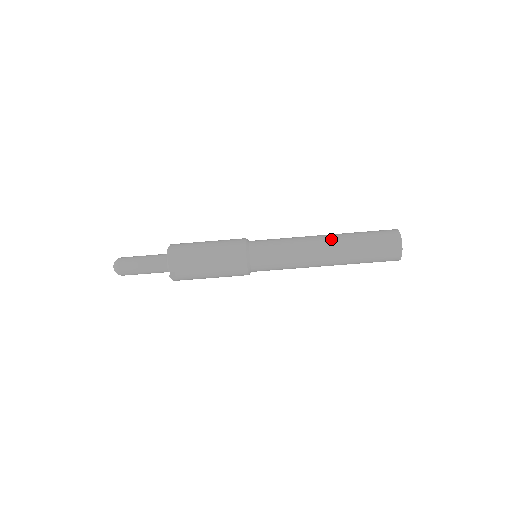
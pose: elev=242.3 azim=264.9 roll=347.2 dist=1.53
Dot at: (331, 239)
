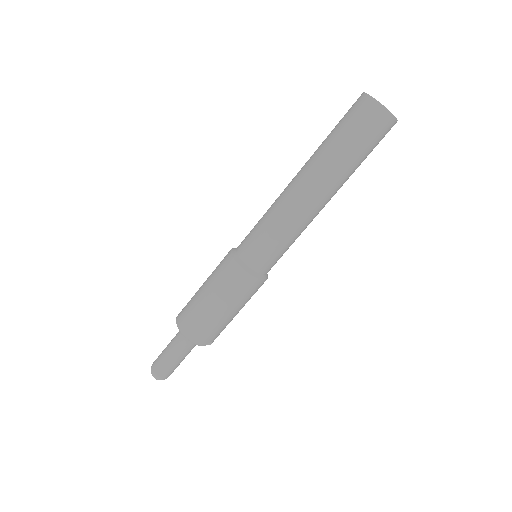
Dot at: (312, 180)
